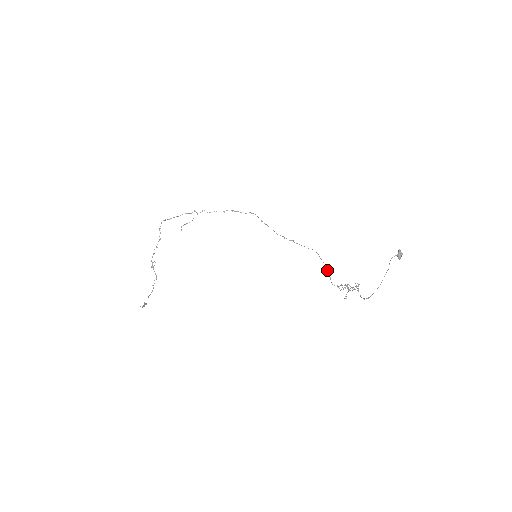
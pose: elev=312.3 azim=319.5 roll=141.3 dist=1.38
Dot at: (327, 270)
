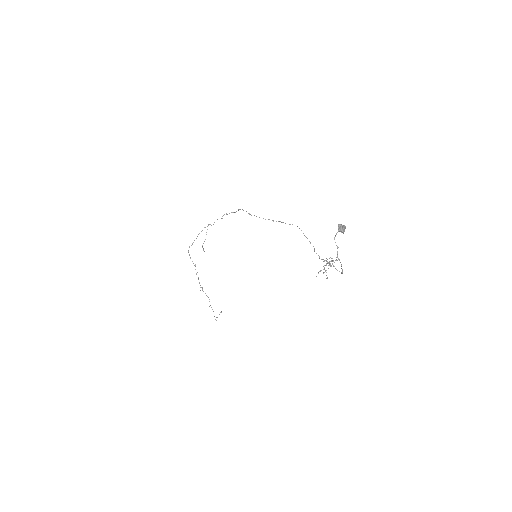
Dot at: occluded
